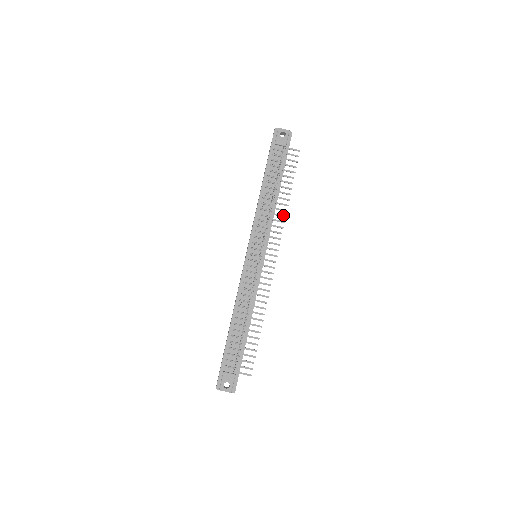
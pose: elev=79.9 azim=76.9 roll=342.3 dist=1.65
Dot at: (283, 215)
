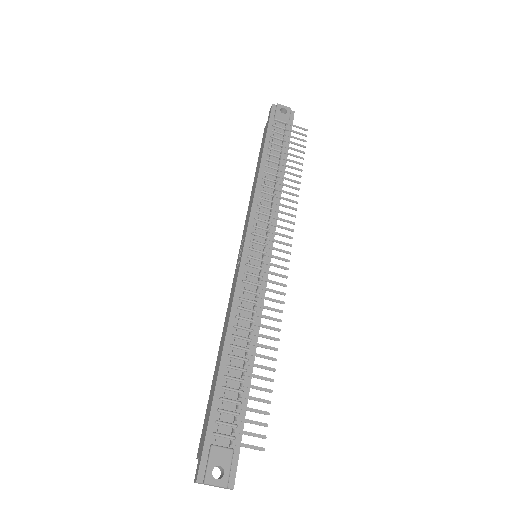
Dot at: occluded
